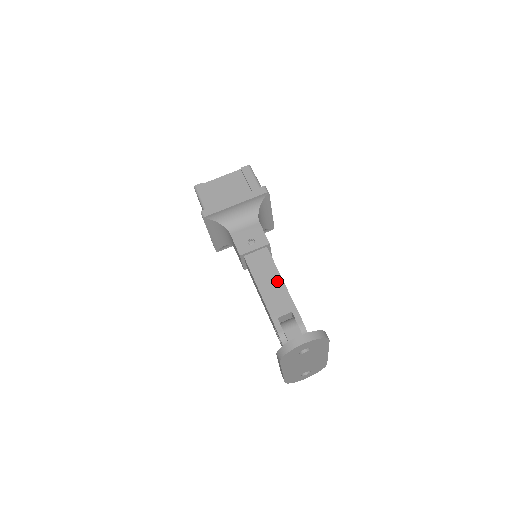
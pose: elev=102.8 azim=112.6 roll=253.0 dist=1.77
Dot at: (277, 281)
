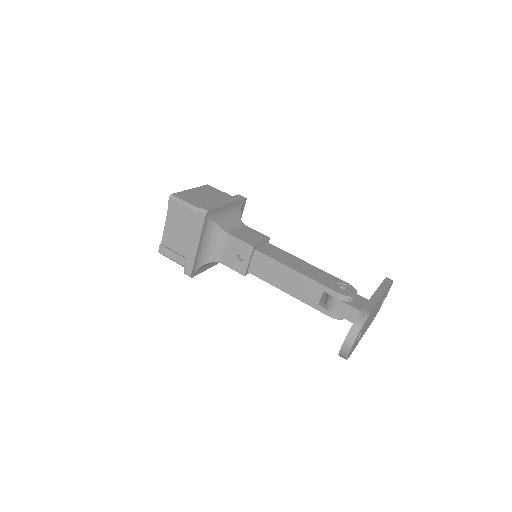
Dot at: (289, 274)
